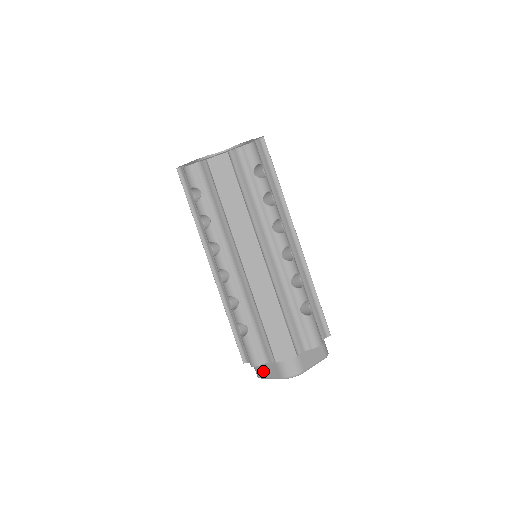
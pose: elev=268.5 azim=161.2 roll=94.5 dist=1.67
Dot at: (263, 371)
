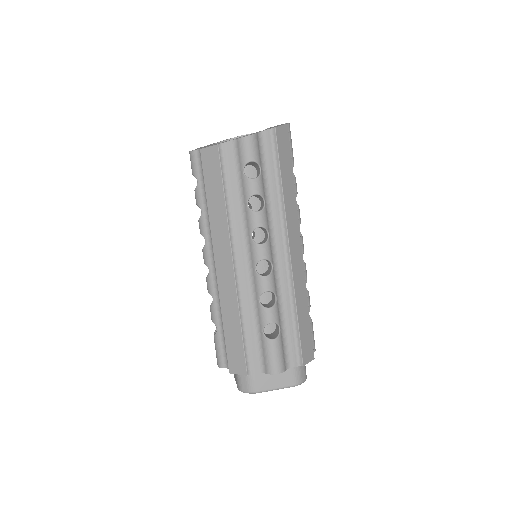
Dot at: occluded
